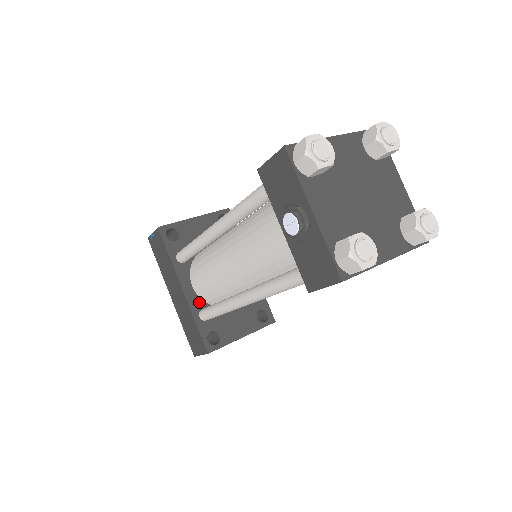
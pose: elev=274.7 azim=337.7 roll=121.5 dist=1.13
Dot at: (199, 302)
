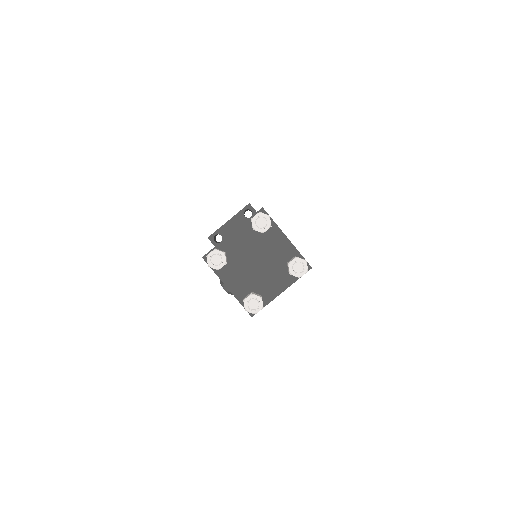
Dot at: occluded
